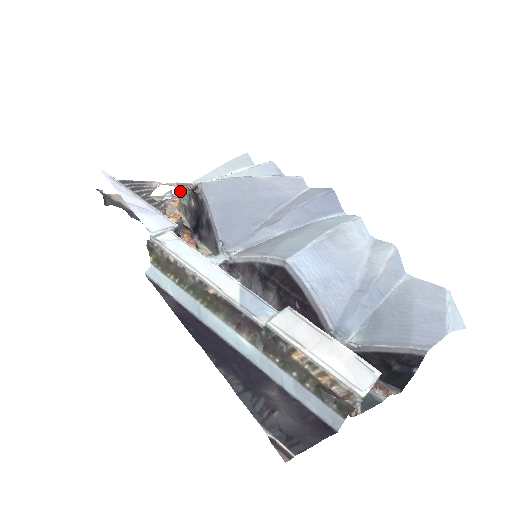
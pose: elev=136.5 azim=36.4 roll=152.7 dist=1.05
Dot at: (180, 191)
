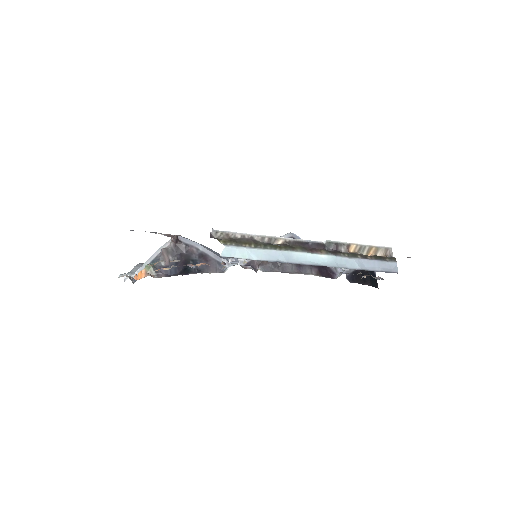
Dot at: (174, 235)
